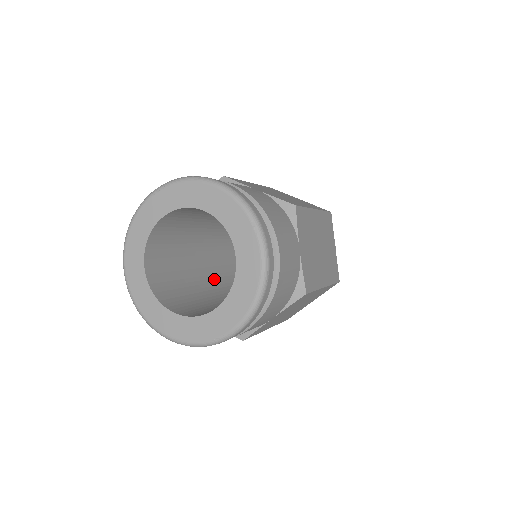
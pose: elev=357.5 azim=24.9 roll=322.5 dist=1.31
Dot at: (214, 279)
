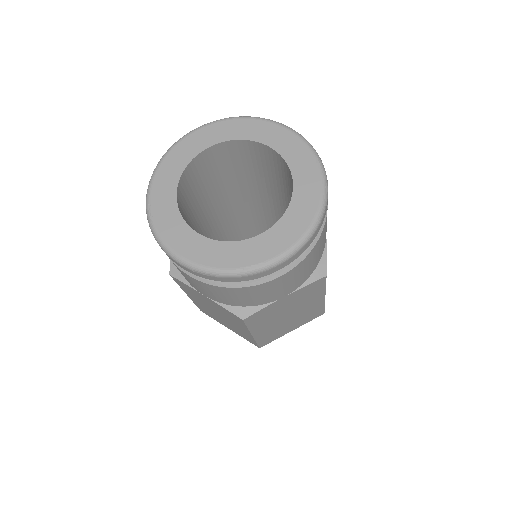
Dot at: occluded
